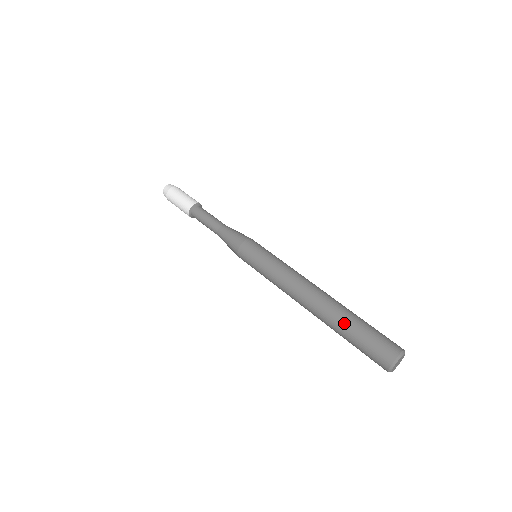
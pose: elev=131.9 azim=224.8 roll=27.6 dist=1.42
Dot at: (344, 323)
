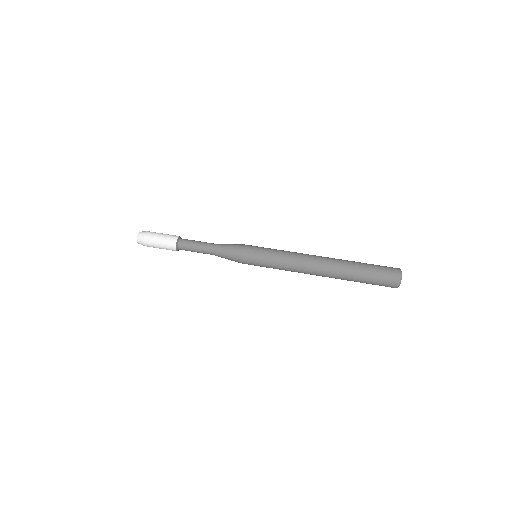
Dot at: (354, 272)
